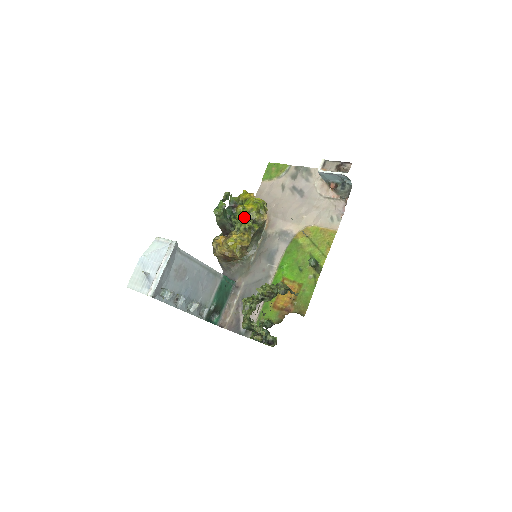
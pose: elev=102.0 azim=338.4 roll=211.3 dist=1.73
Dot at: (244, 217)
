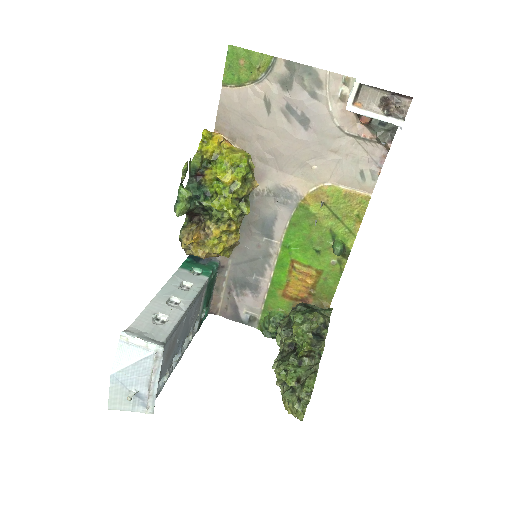
Dot at: (226, 204)
